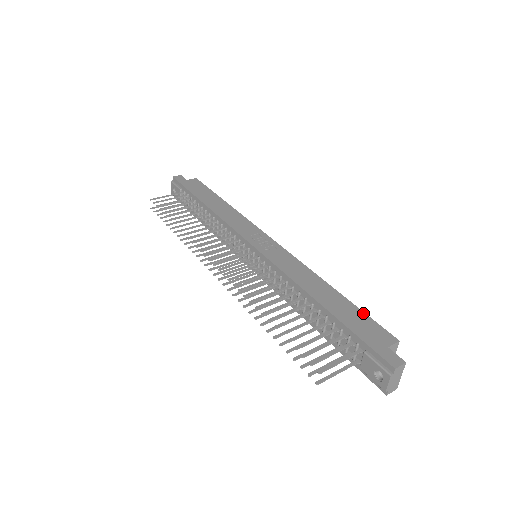
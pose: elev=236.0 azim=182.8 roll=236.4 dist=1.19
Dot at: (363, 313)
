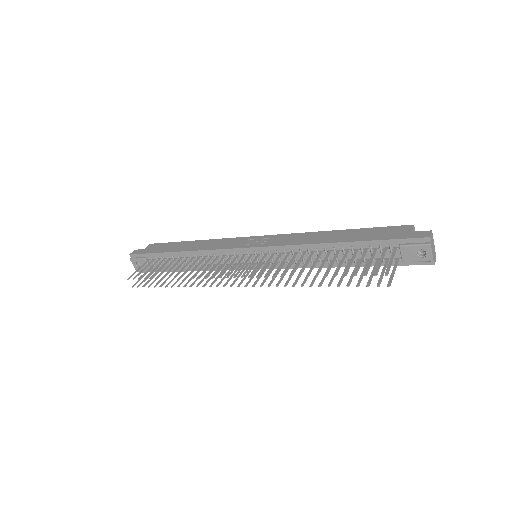
Dot at: (374, 228)
